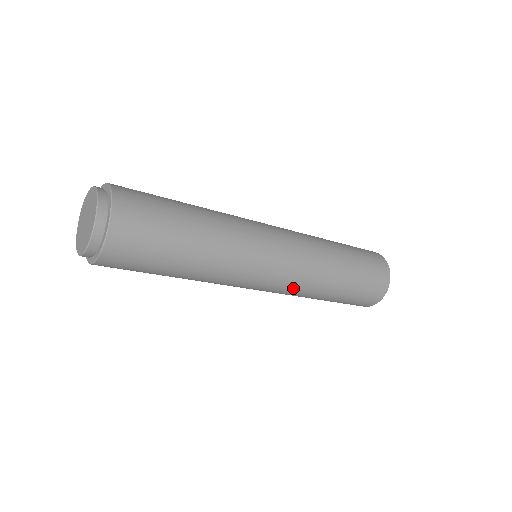
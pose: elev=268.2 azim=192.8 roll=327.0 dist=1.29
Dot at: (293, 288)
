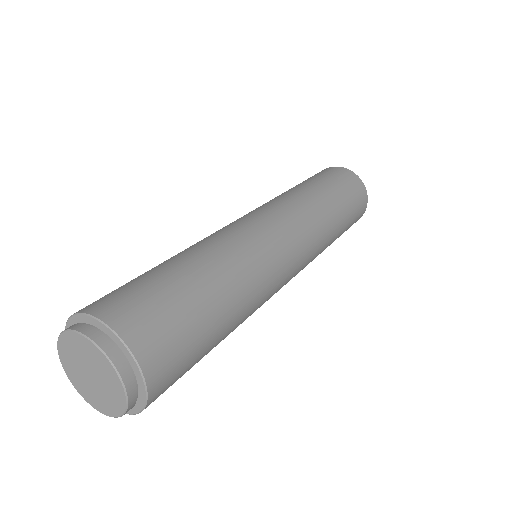
Dot at: (312, 243)
